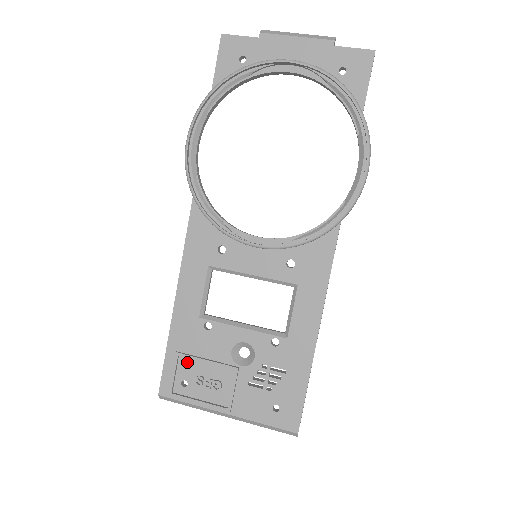
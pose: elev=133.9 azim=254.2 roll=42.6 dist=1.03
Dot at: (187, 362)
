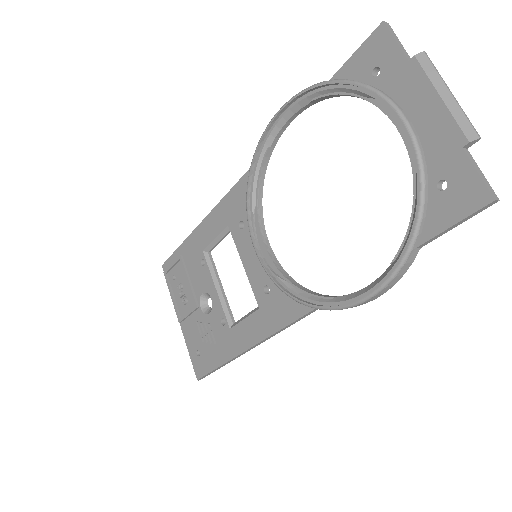
Dot at: (182, 268)
